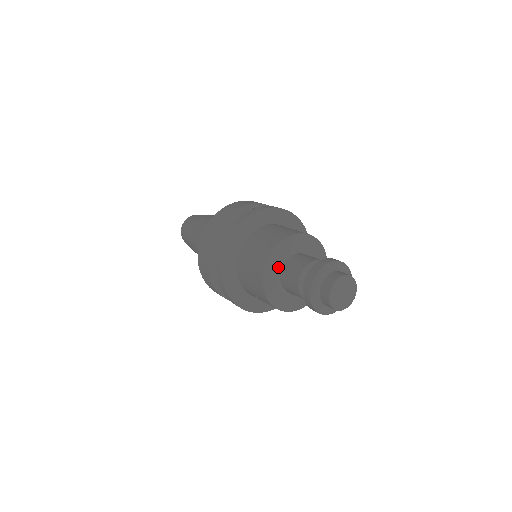
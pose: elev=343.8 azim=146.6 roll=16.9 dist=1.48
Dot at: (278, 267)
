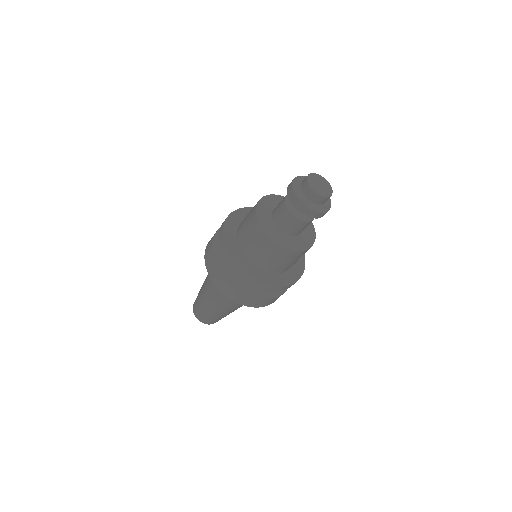
Dot at: (268, 214)
